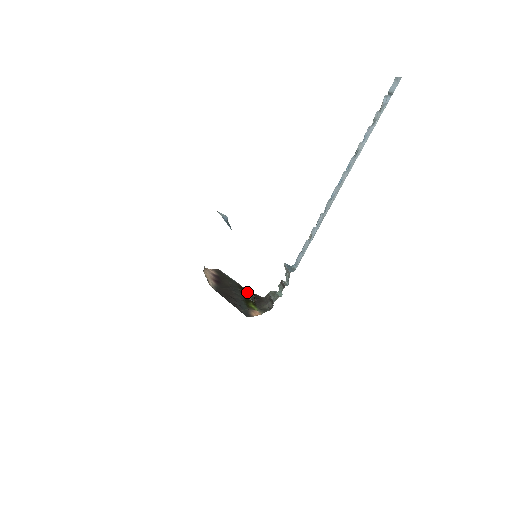
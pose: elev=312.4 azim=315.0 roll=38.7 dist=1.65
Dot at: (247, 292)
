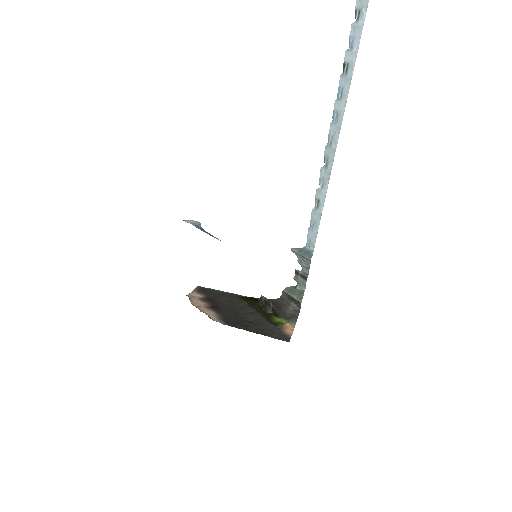
Dot at: (258, 303)
